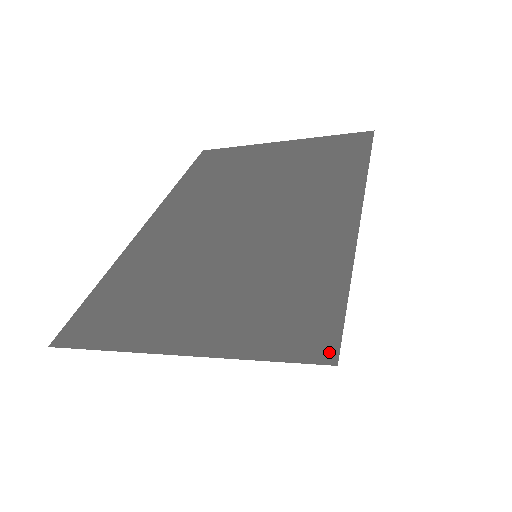
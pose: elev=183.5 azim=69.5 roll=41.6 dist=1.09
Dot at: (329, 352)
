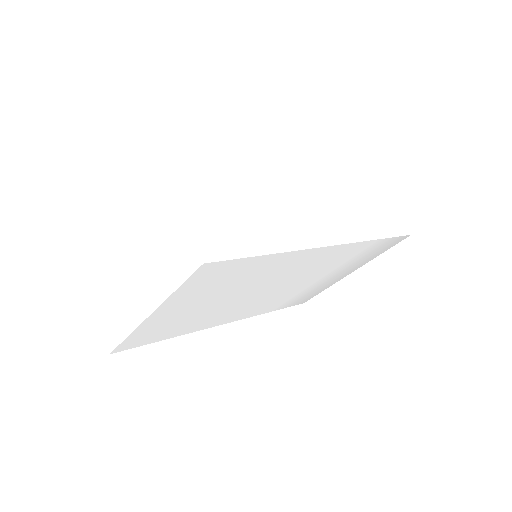
Dot at: occluded
